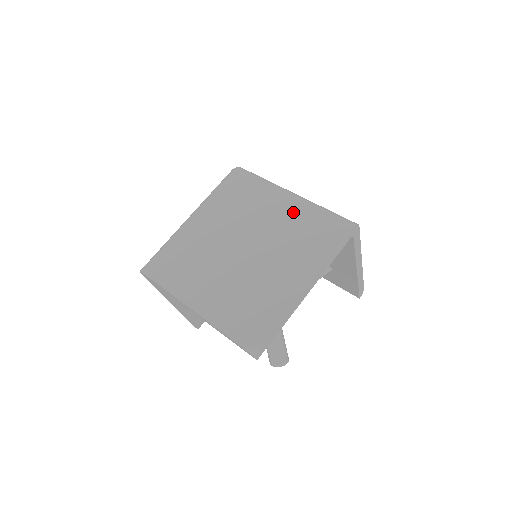
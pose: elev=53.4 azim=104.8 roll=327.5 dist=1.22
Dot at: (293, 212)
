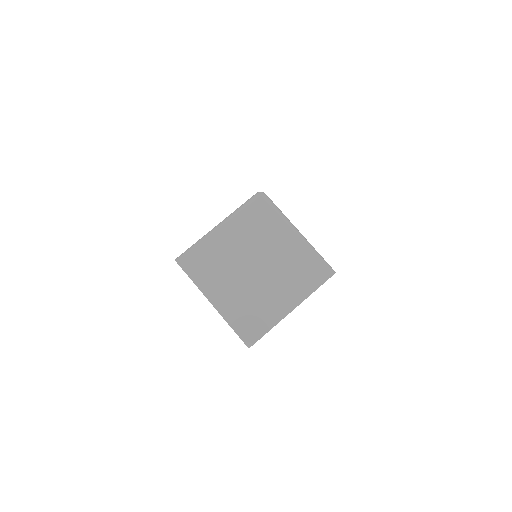
Dot at: (295, 250)
